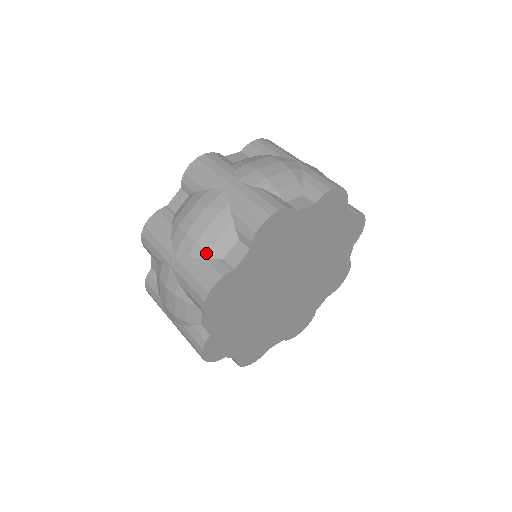
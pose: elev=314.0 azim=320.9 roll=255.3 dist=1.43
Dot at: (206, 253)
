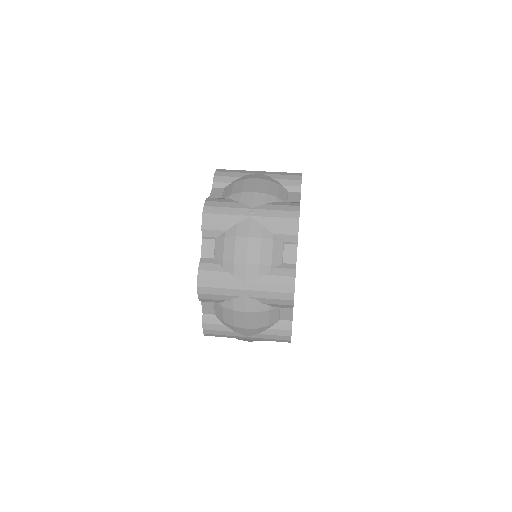
Dot at: (268, 327)
